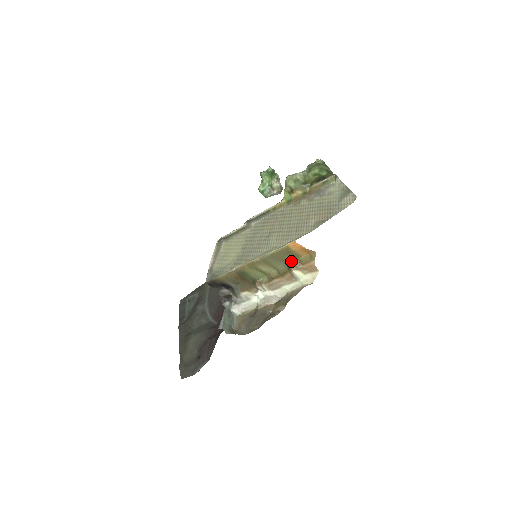
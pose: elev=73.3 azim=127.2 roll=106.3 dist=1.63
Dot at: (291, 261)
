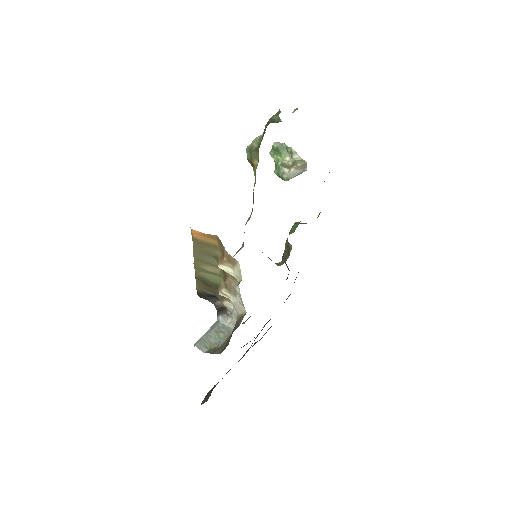
Dot at: (216, 254)
